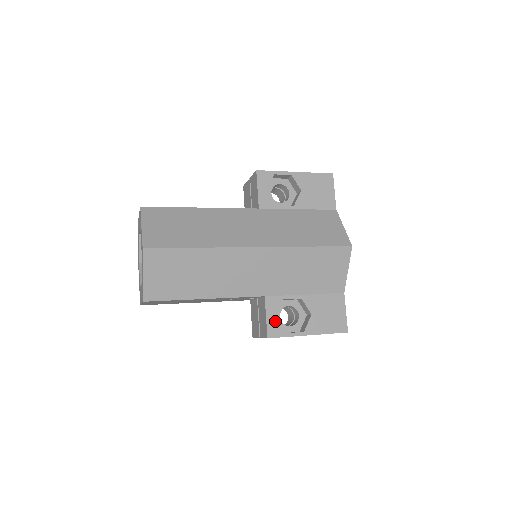
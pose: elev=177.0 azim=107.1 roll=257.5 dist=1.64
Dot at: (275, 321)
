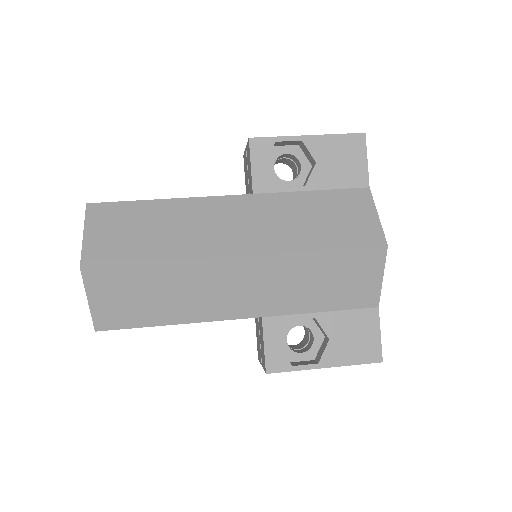
Dot at: (277, 350)
